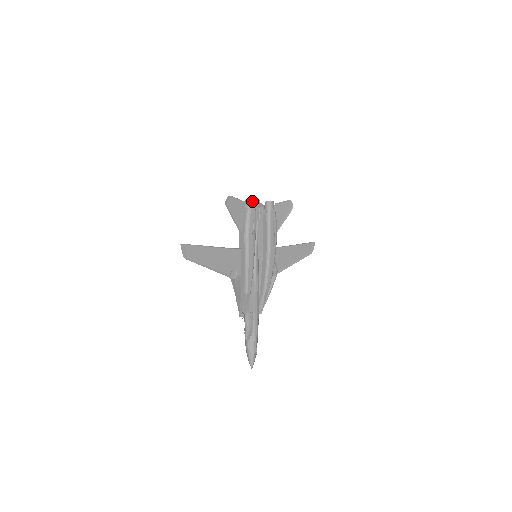
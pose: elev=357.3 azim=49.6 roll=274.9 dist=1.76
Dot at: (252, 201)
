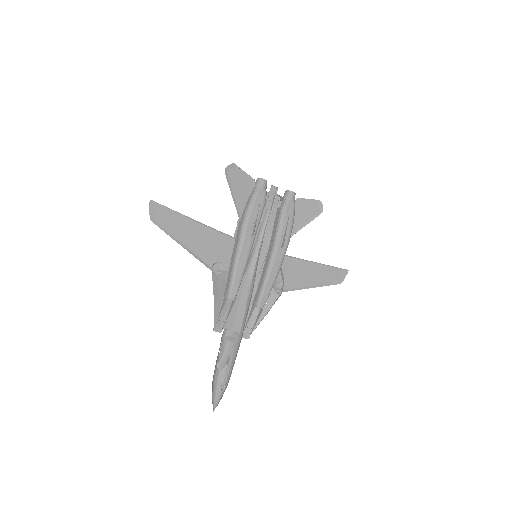
Dot at: (264, 181)
